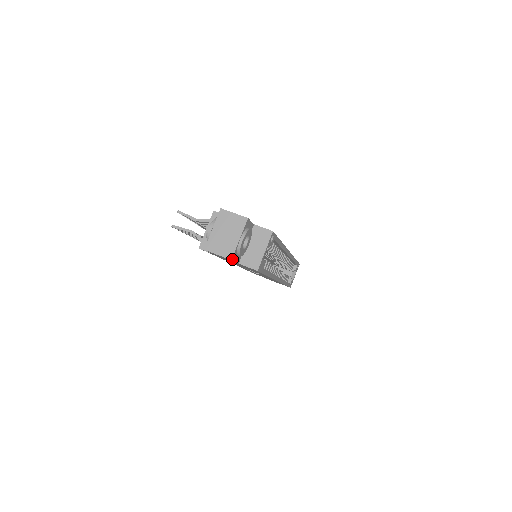
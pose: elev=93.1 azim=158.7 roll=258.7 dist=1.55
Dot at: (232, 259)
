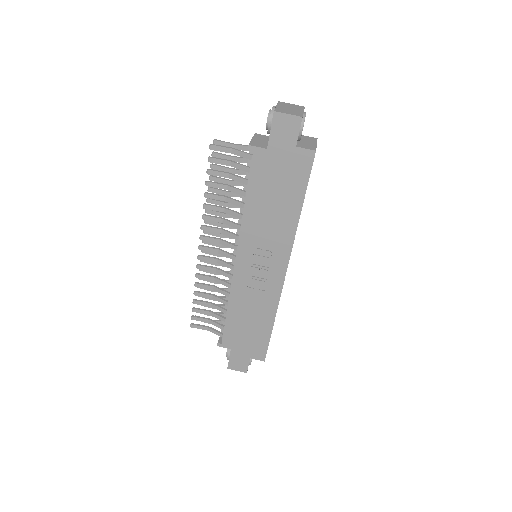
Dot at: occluded
